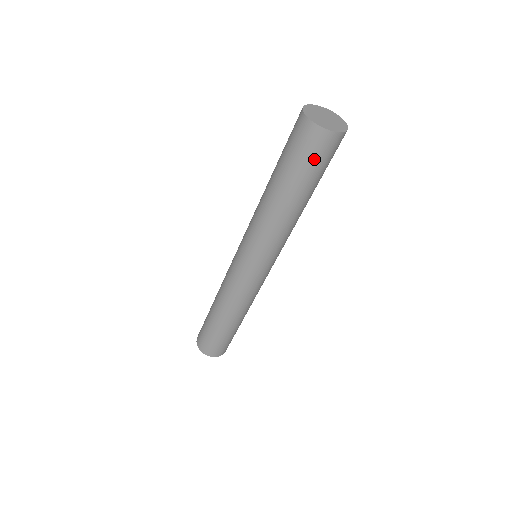
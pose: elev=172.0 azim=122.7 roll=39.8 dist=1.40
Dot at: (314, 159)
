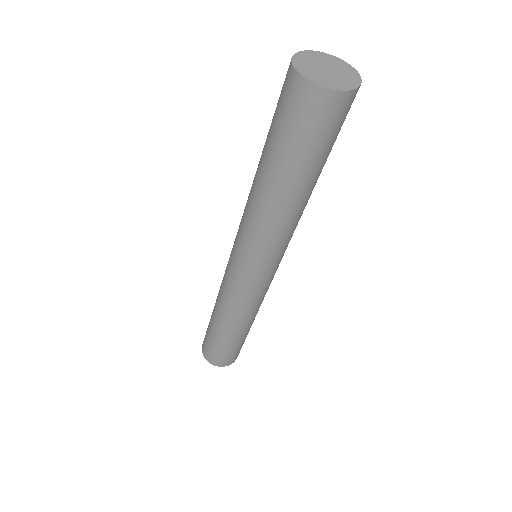
Dot at: (331, 133)
